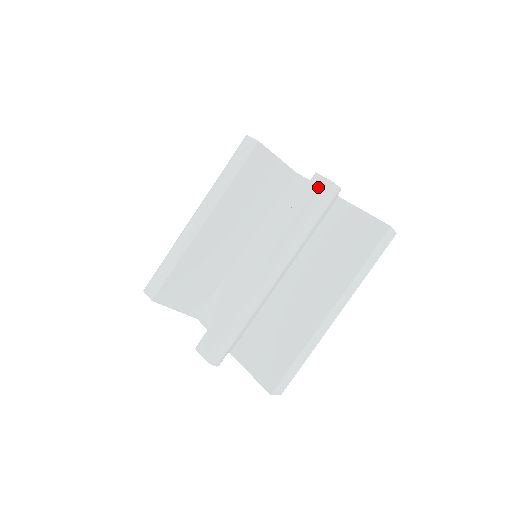
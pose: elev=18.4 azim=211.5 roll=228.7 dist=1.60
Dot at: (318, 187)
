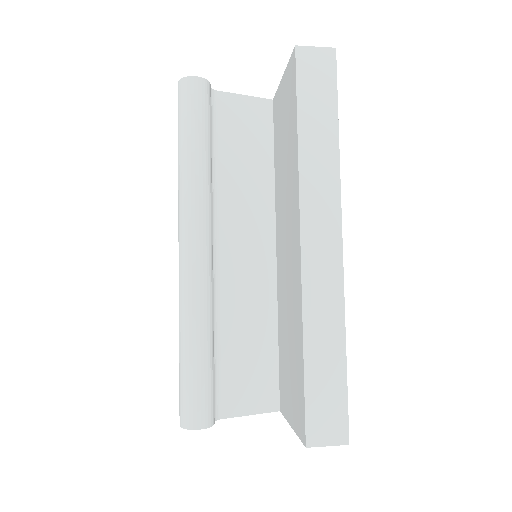
Dot at: occluded
